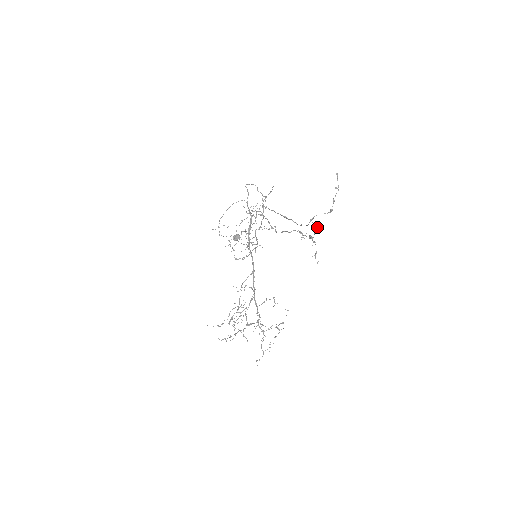
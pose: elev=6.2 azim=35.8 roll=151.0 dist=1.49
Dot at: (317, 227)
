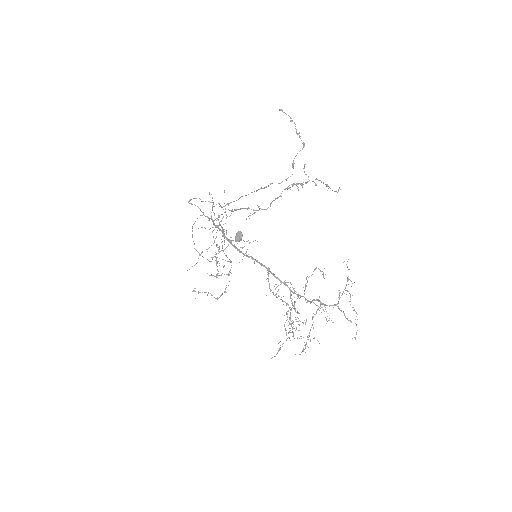
Dot at: occluded
